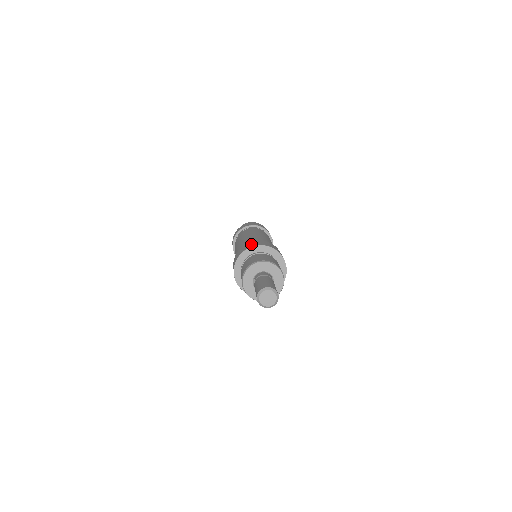
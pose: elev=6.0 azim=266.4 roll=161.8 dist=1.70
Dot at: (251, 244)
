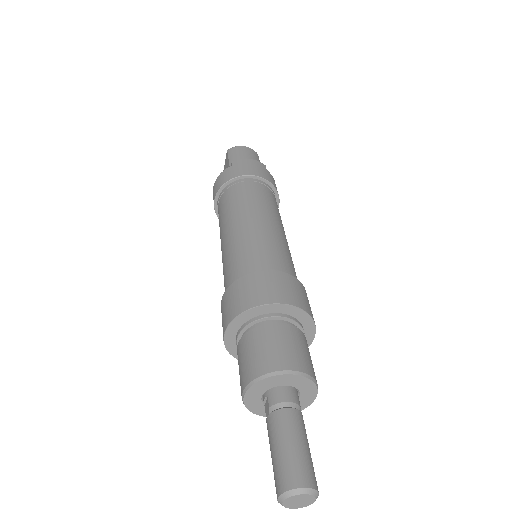
Dot at: (262, 290)
